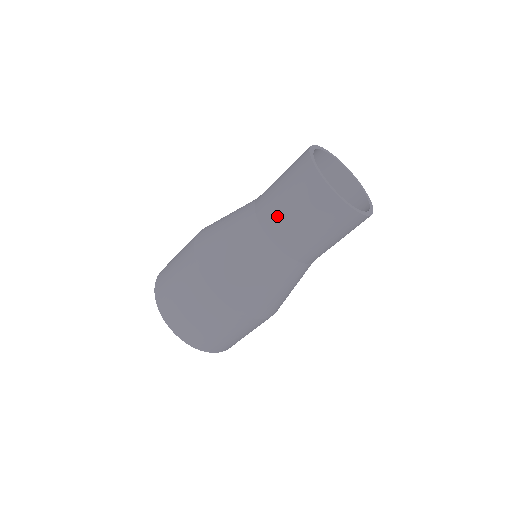
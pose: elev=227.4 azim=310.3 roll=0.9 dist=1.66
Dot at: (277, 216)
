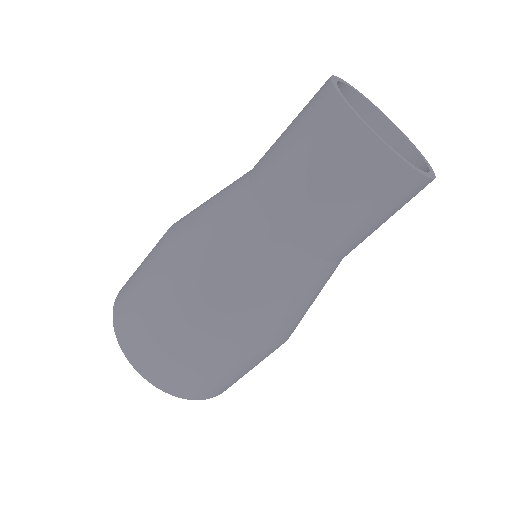
Dot at: (294, 199)
